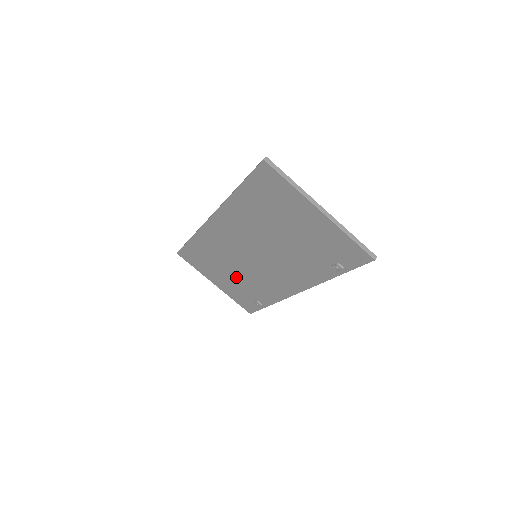
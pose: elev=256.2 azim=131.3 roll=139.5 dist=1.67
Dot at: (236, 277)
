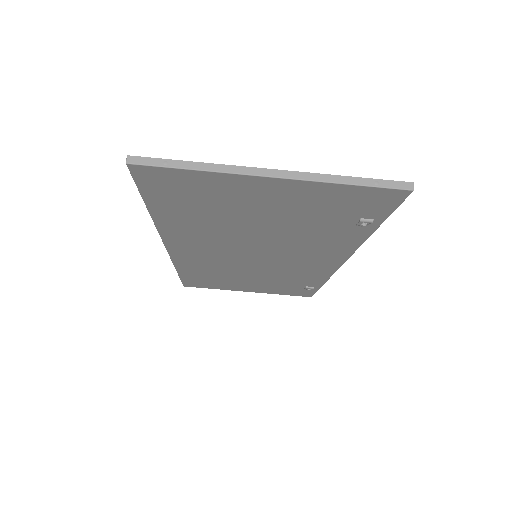
Dot at: (260, 279)
